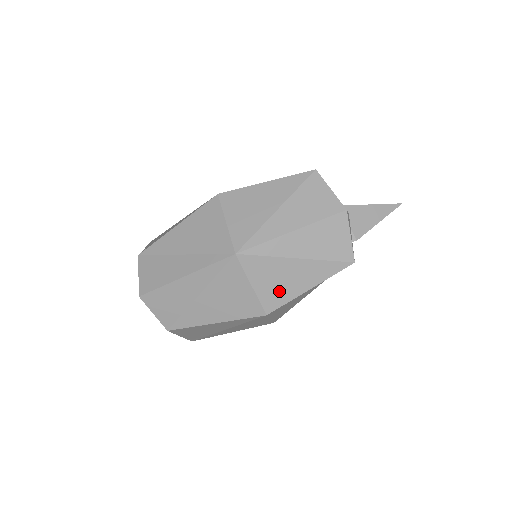
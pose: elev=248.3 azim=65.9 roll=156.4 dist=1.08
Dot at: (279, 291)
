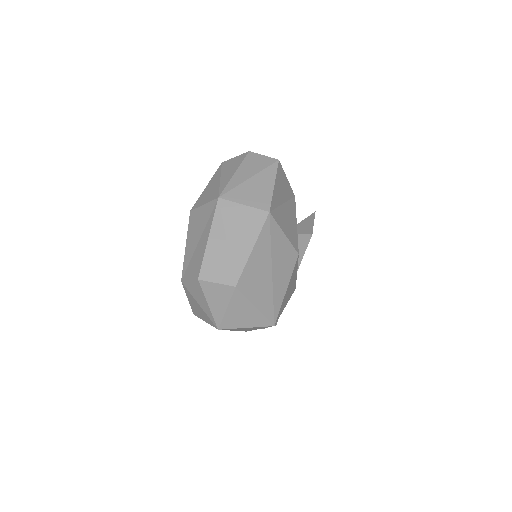
Dot at: (261, 197)
